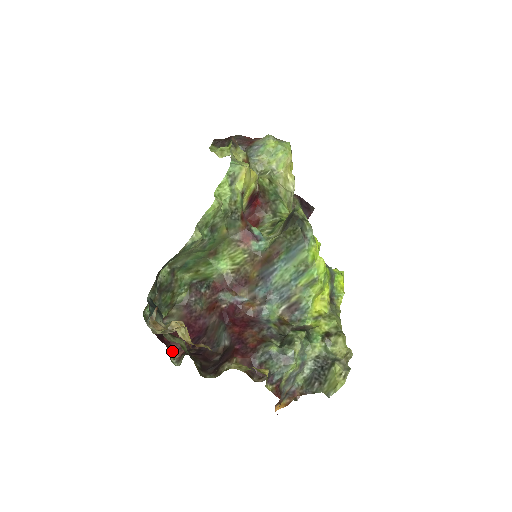
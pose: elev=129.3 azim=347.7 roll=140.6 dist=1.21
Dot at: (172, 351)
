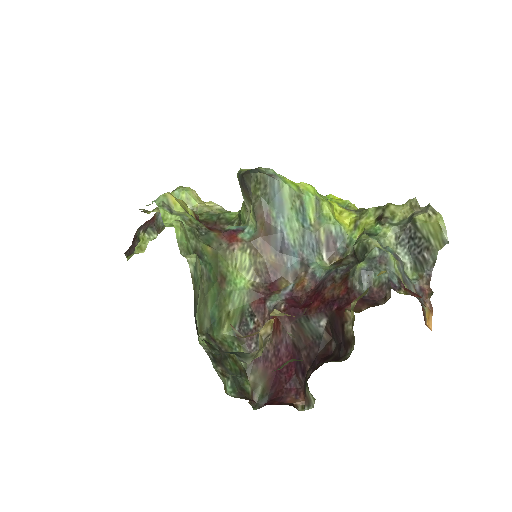
Dot at: (293, 405)
